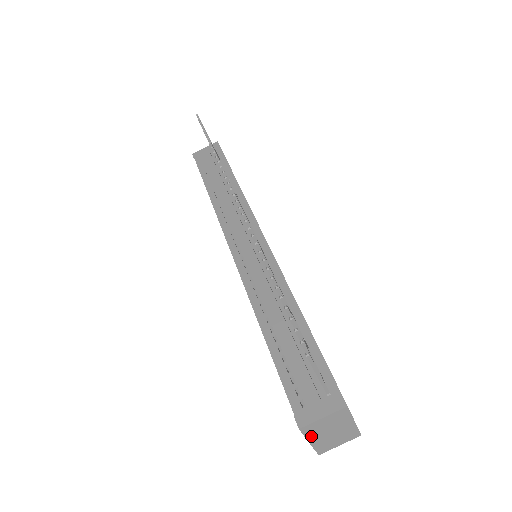
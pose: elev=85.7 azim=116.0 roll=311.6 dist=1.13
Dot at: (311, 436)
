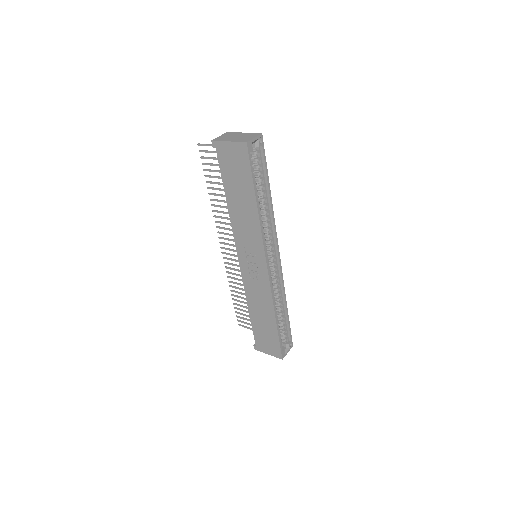
Dot at: (225, 140)
